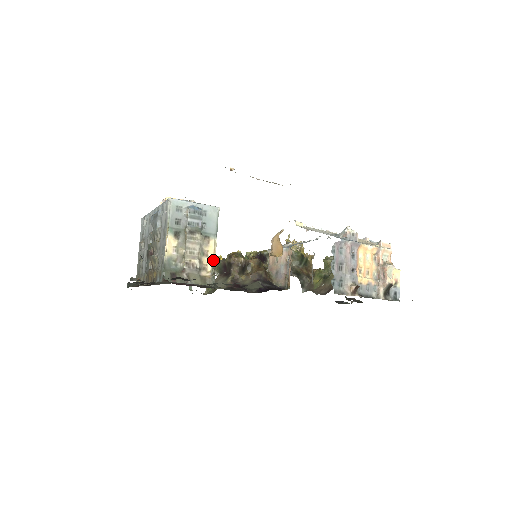
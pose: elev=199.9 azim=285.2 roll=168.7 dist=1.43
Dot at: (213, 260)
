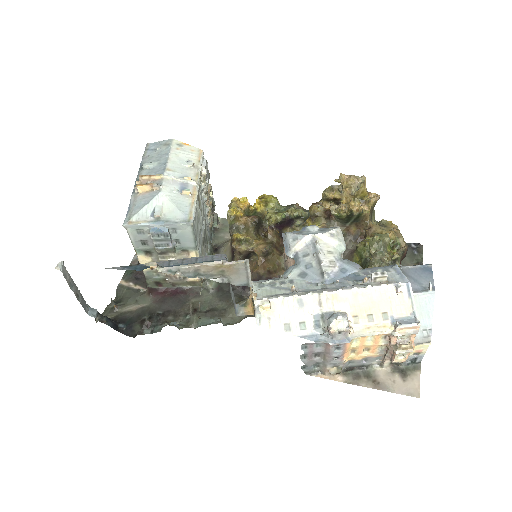
Dot at: occluded
